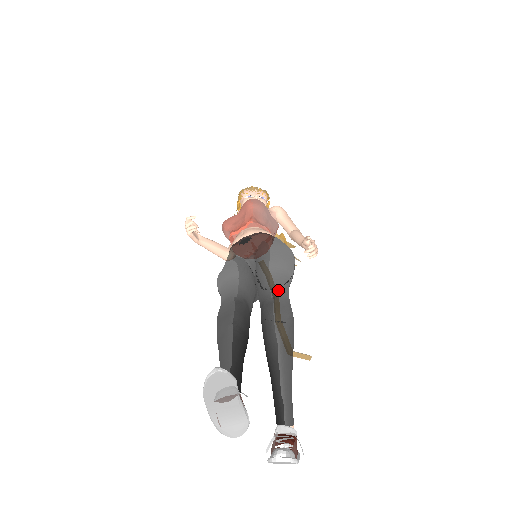
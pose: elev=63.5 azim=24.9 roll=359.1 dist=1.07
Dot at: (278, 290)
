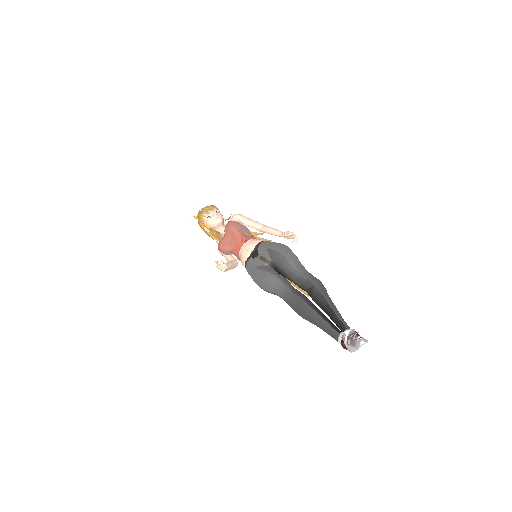
Dot at: (305, 274)
